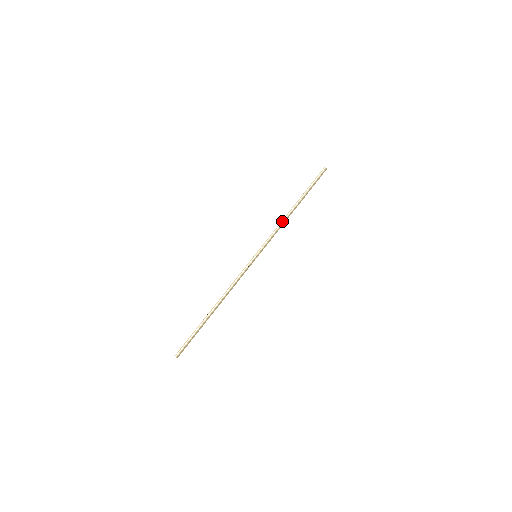
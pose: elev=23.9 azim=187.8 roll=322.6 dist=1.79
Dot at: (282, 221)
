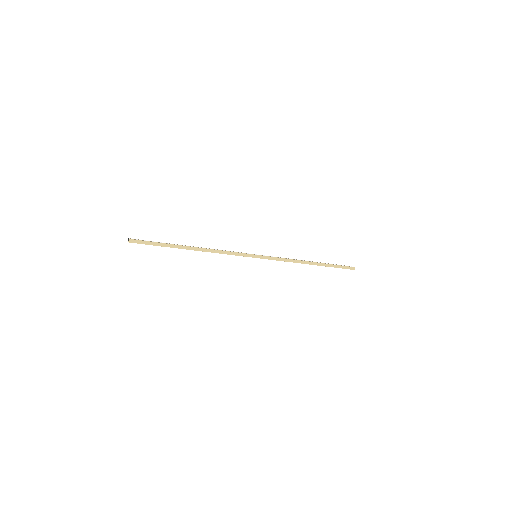
Dot at: (295, 259)
